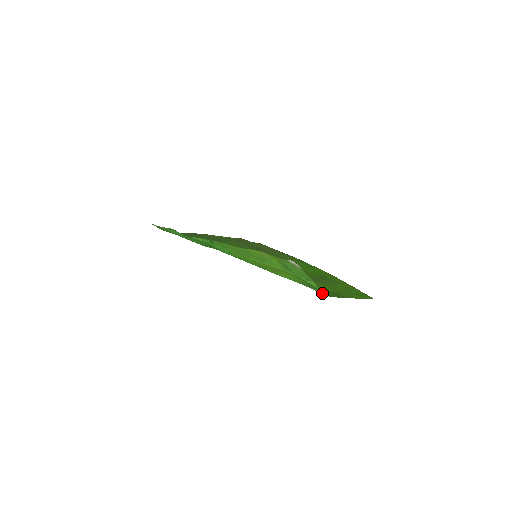
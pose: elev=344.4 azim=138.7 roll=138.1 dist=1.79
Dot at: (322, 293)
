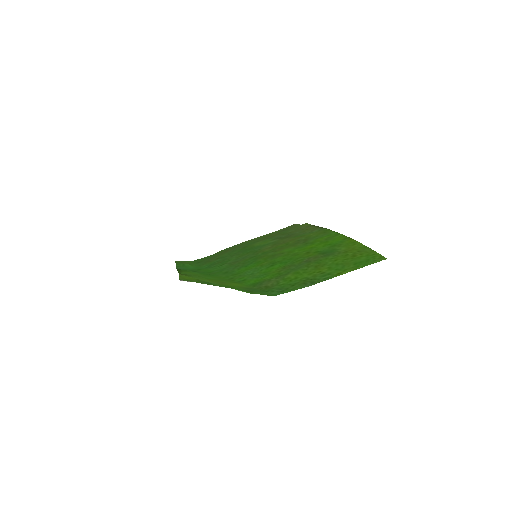
Dot at: (266, 294)
